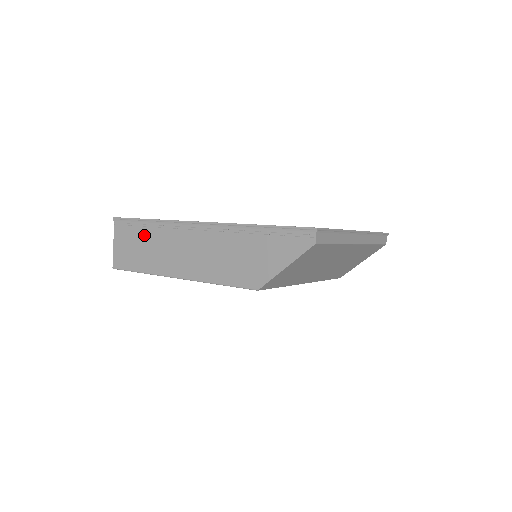
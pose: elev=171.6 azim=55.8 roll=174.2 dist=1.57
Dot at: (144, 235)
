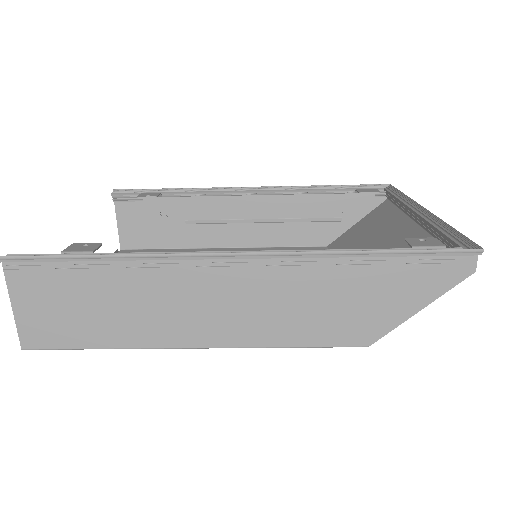
Dot at: (97, 284)
